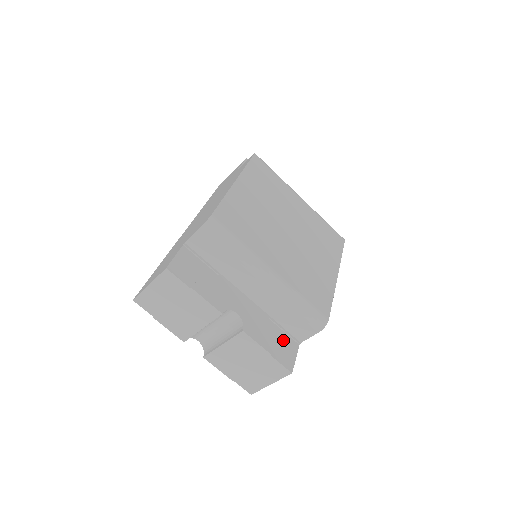
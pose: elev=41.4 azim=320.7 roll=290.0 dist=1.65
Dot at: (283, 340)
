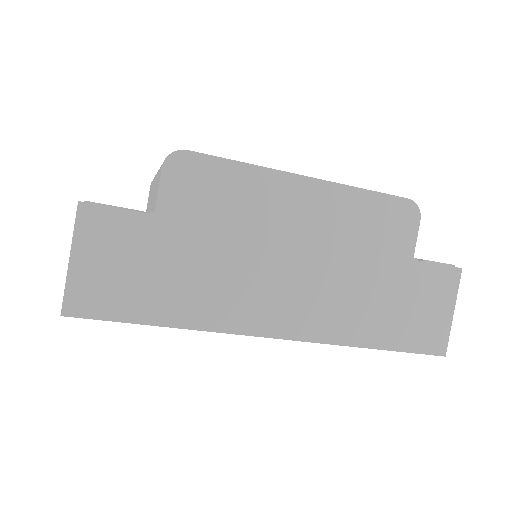
Dot at: occluded
